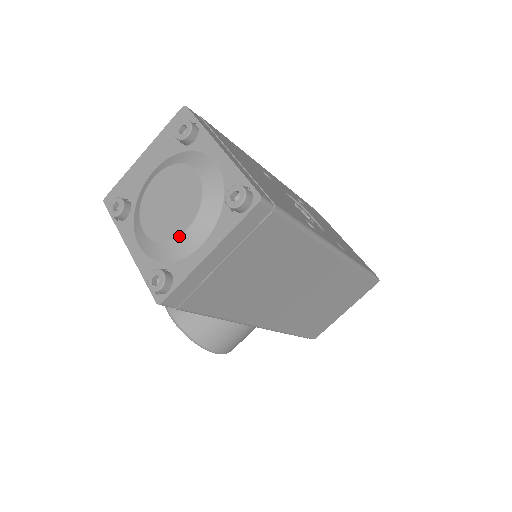
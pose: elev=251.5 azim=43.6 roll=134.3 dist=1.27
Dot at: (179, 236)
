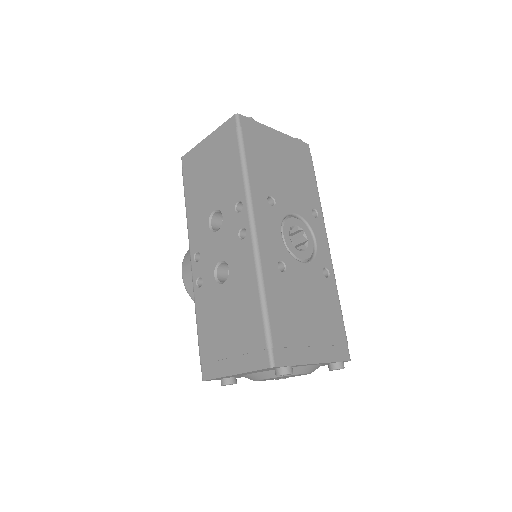
Dot at: occluded
